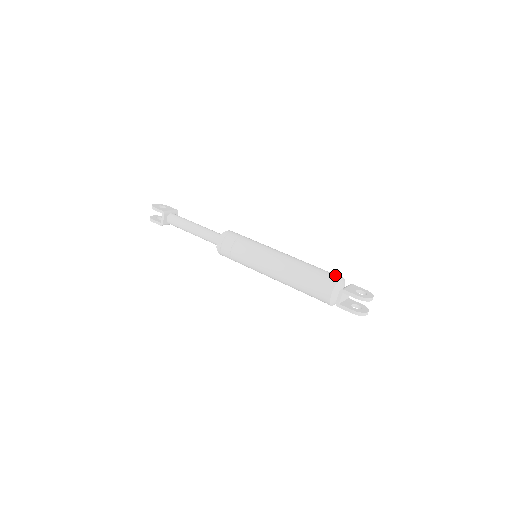
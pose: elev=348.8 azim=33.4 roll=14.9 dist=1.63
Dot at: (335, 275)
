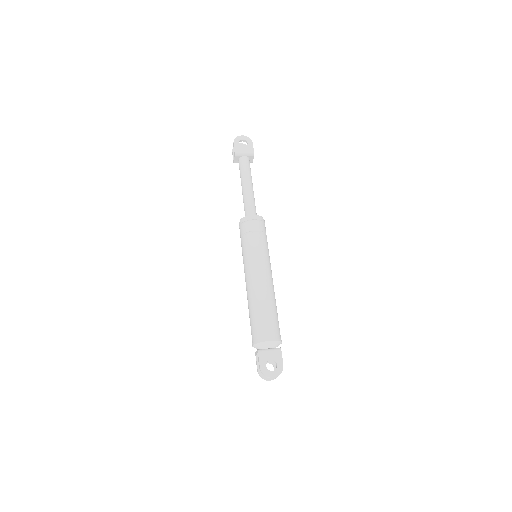
Dot at: (269, 334)
